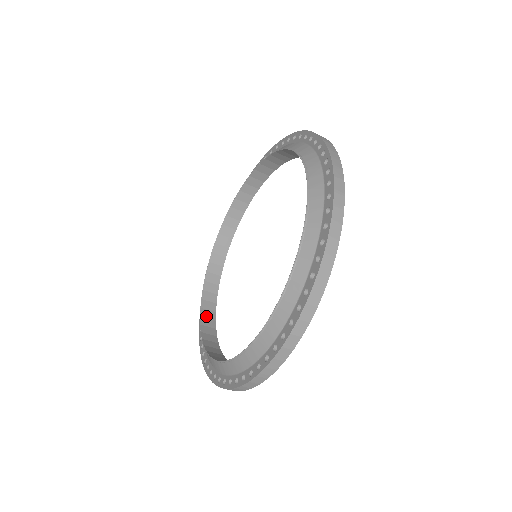
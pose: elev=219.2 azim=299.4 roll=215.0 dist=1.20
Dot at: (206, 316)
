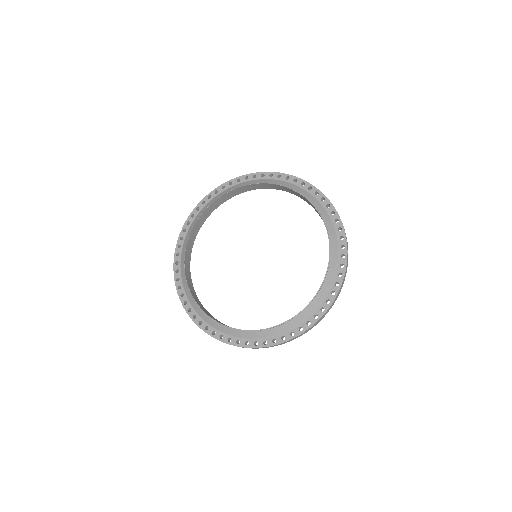
Dot at: (216, 320)
